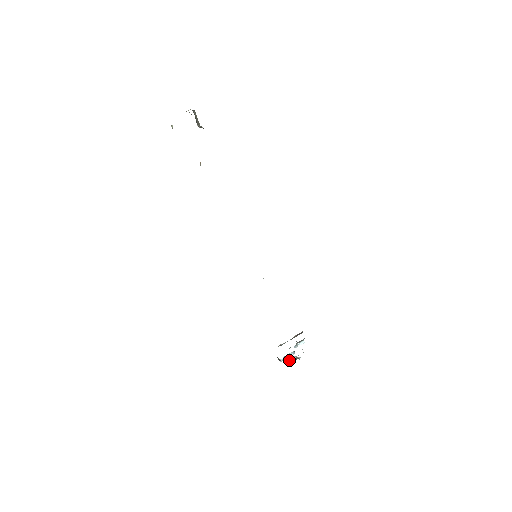
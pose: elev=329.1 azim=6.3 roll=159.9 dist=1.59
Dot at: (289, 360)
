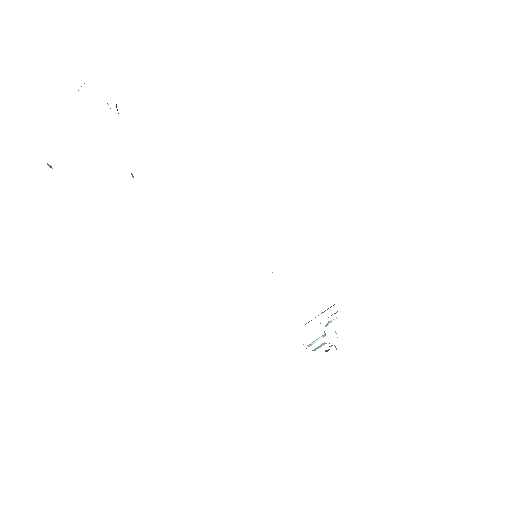
Dot at: (319, 347)
